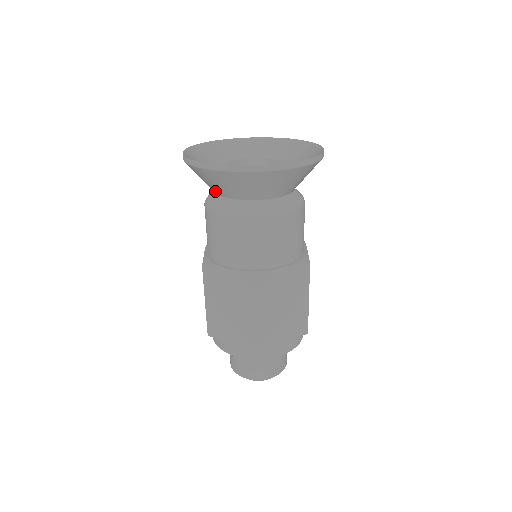
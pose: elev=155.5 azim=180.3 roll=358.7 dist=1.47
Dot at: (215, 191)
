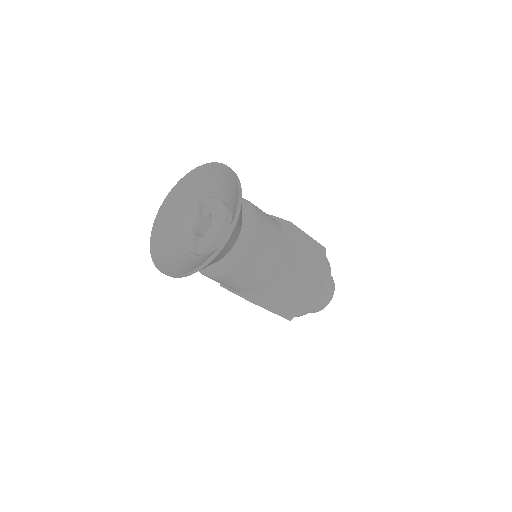
Dot at: occluded
